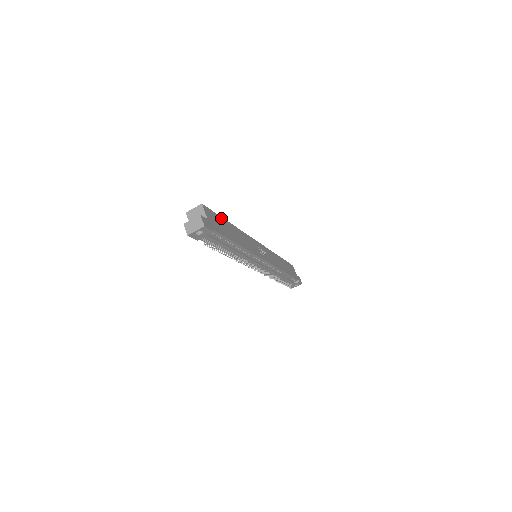
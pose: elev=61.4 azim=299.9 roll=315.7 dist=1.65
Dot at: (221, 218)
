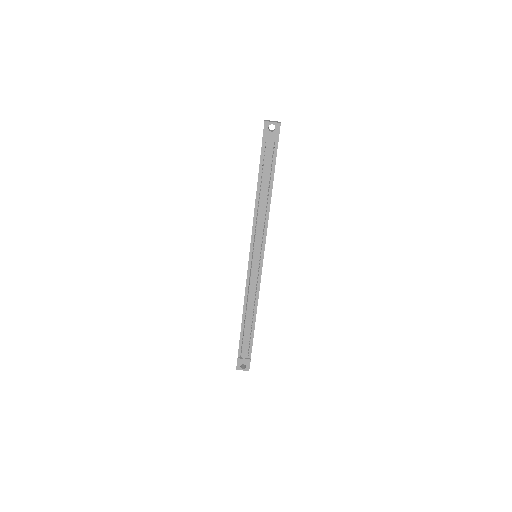
Dot at: occluded
